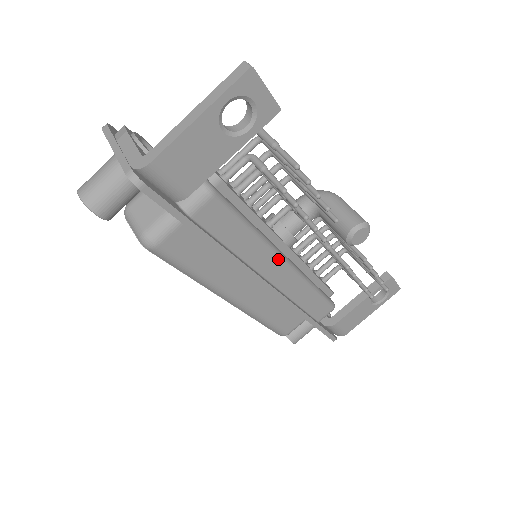
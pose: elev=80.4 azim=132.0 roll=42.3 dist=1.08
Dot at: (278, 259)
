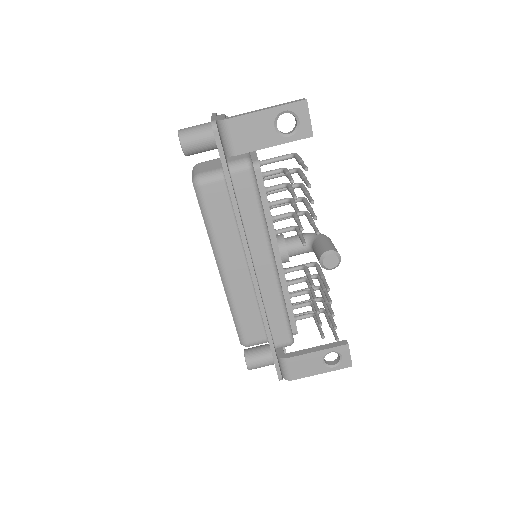
Dot at: (269, 253)
